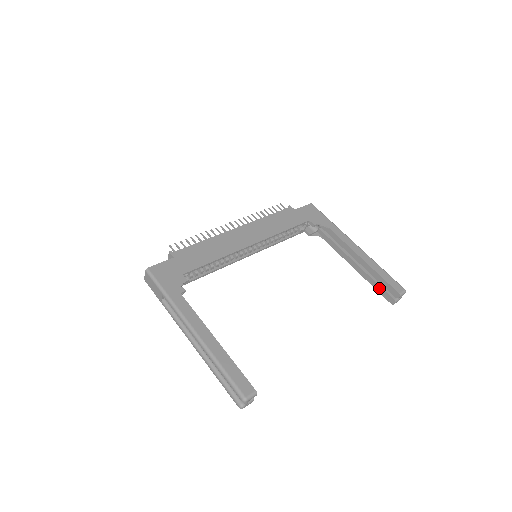
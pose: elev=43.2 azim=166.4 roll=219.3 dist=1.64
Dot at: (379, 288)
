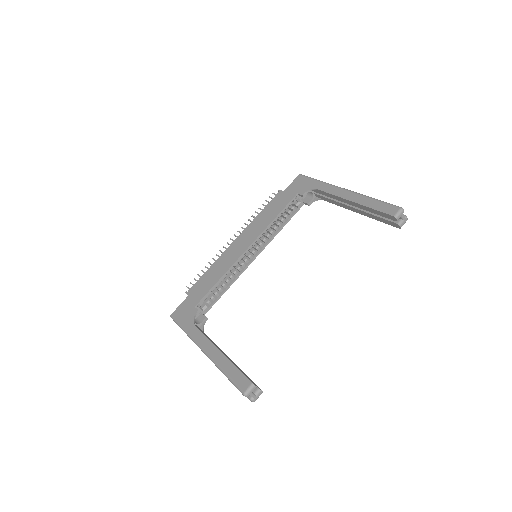
Dot at: (381, 219)
